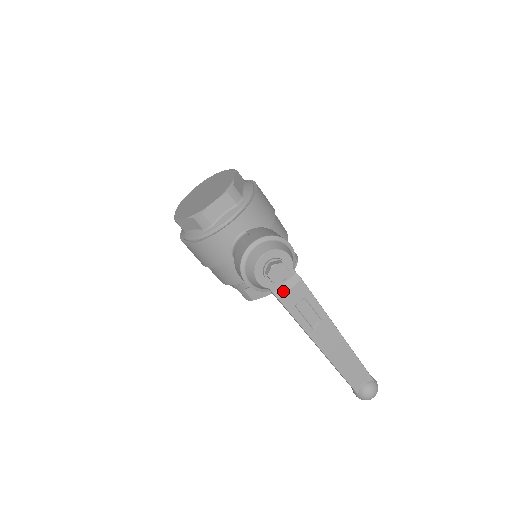
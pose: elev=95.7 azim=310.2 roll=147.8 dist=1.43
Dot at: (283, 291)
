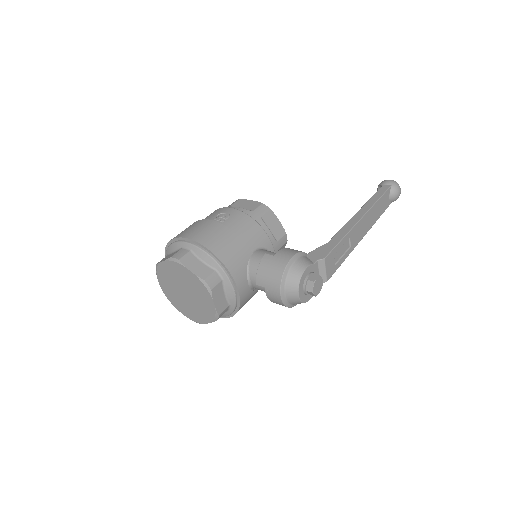
Dot at: (324, 276)
